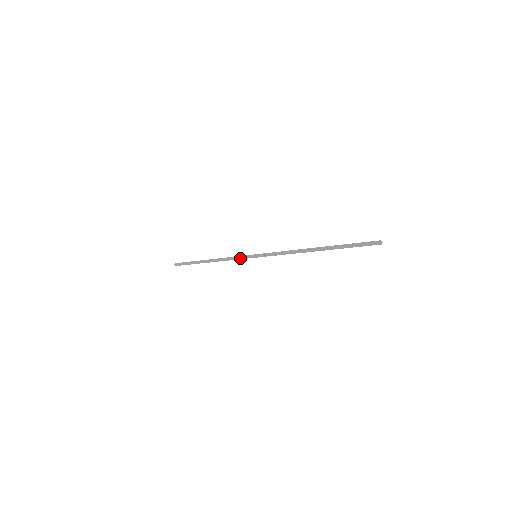
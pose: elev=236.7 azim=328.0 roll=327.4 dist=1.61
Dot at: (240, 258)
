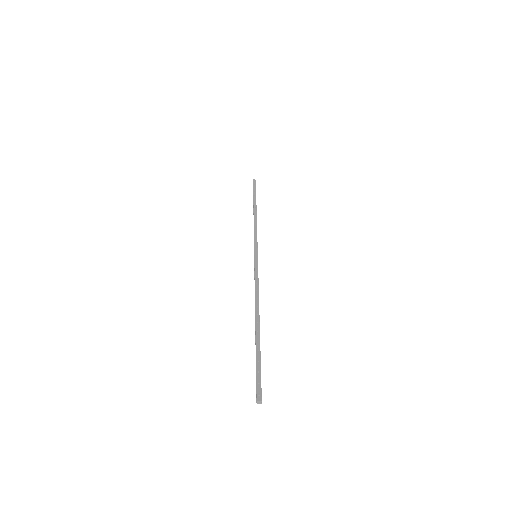
Dot at: (255, 242)
